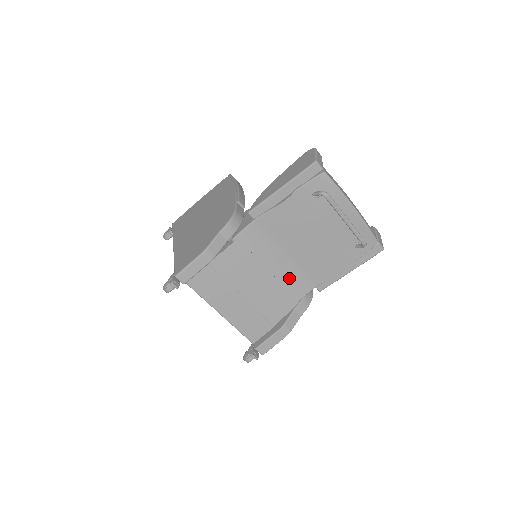
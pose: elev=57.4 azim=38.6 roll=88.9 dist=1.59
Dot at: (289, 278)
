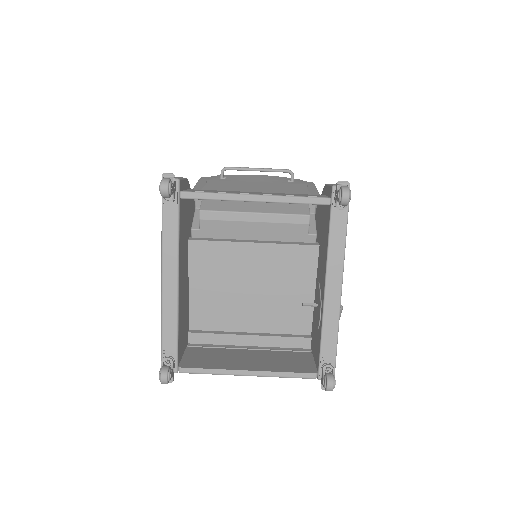
Dot at: occluded
